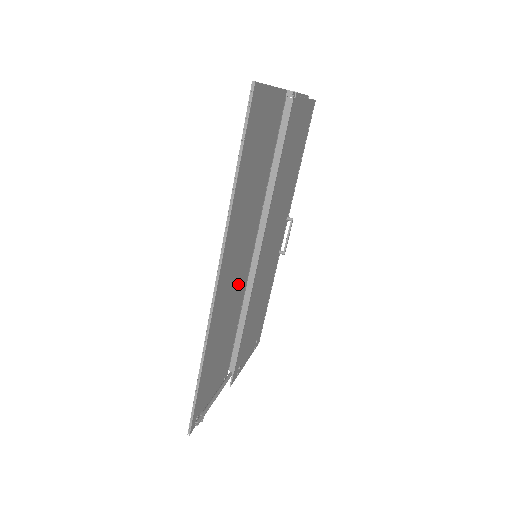
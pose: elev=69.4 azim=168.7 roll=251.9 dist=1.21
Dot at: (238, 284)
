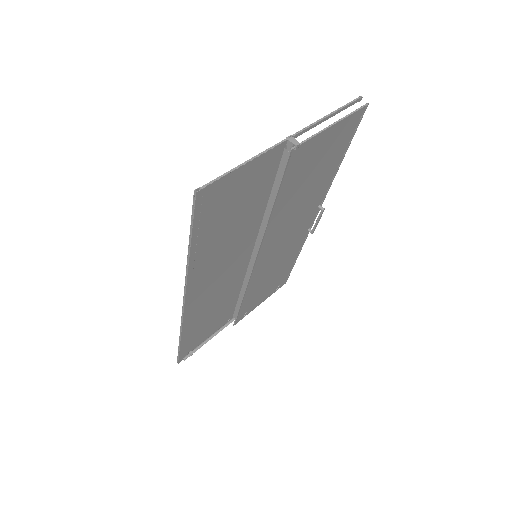
Dot at: (229, 280)
